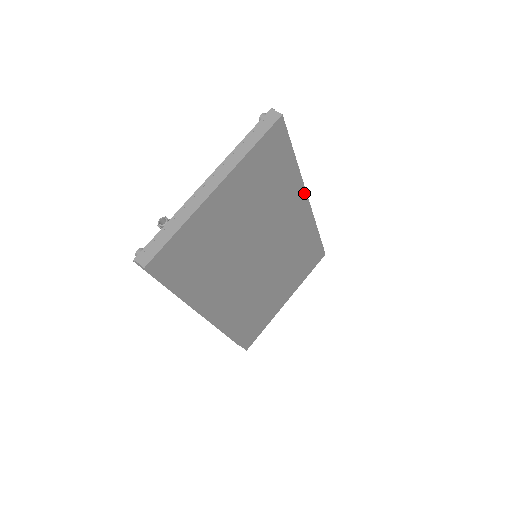
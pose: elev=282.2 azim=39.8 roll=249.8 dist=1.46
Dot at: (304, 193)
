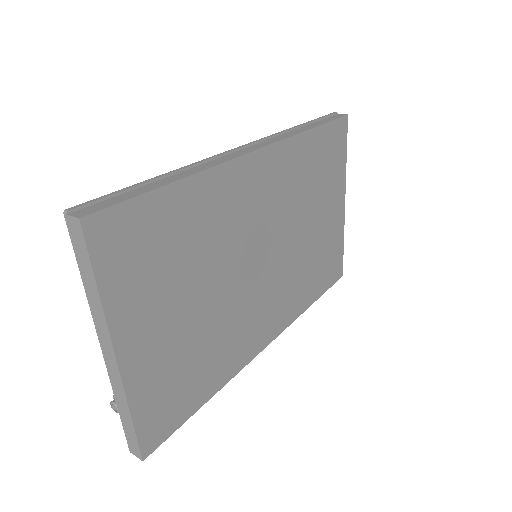
Dot at: (236, 162)
